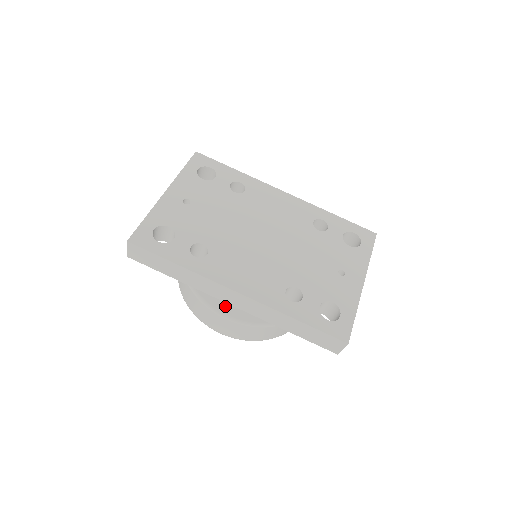
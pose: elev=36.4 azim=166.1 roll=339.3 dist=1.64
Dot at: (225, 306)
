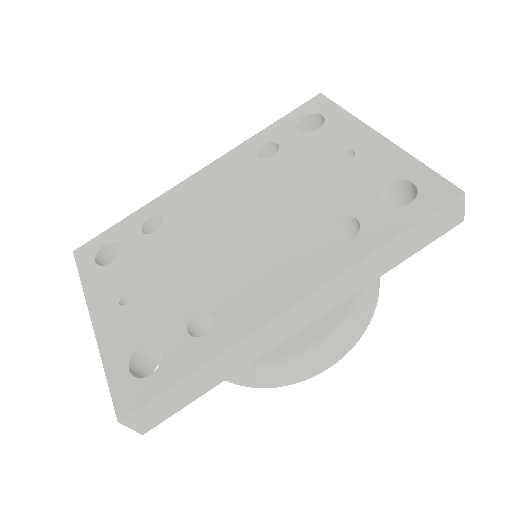
Dot at: (300, 336)
